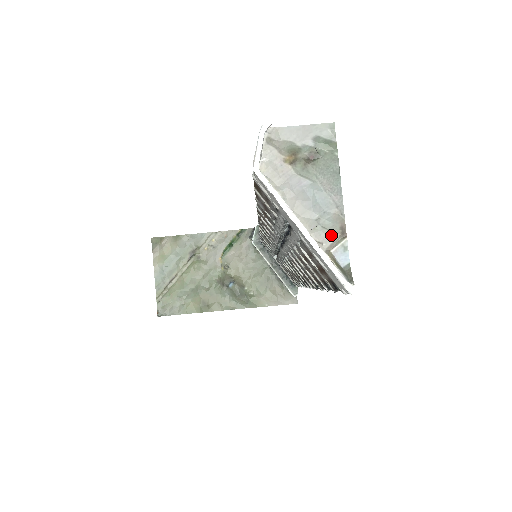
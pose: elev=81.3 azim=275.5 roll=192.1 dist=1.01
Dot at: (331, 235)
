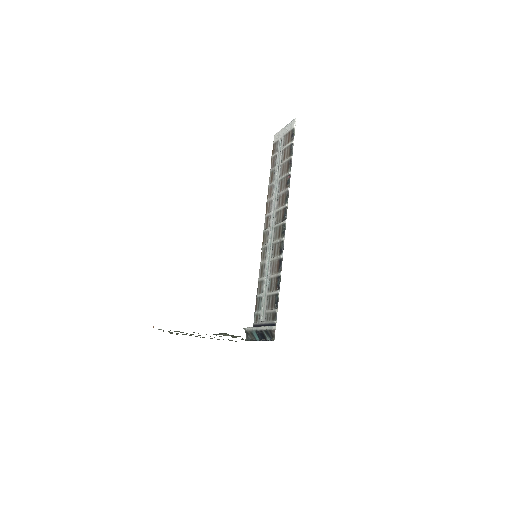
Dot at: occluded
